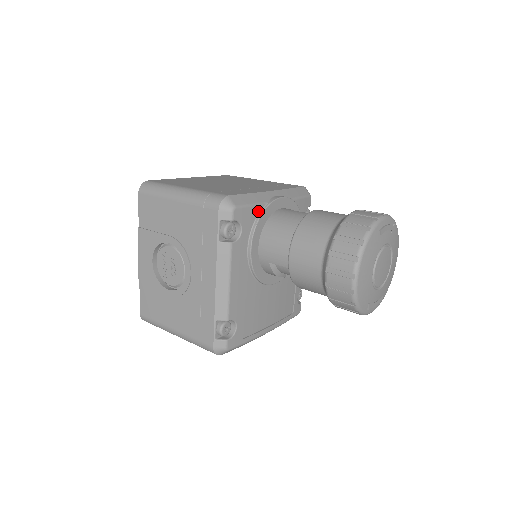
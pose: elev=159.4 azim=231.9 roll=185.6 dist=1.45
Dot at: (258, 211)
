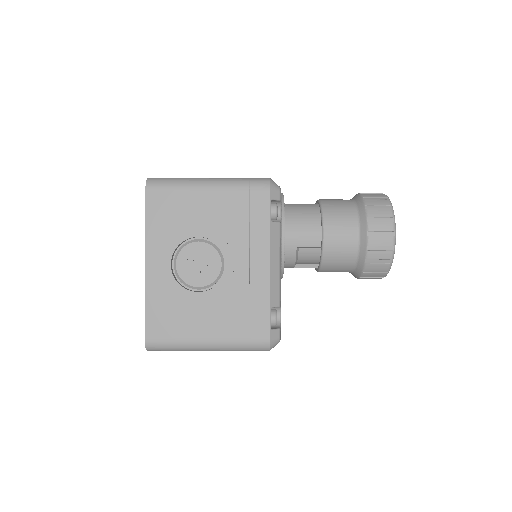
Dot at: (281, 199)
